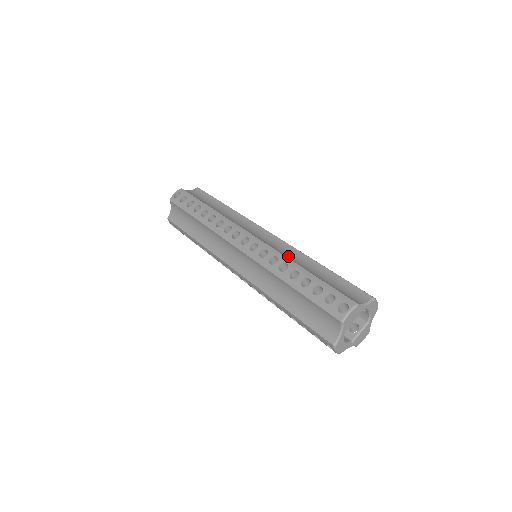
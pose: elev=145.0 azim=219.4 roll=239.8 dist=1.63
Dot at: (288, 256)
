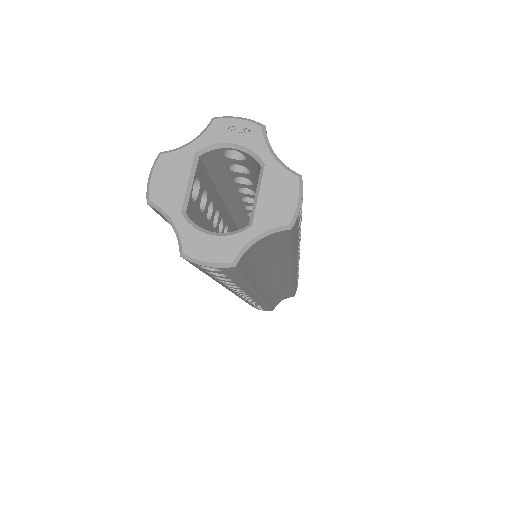
Dot at: occluded
